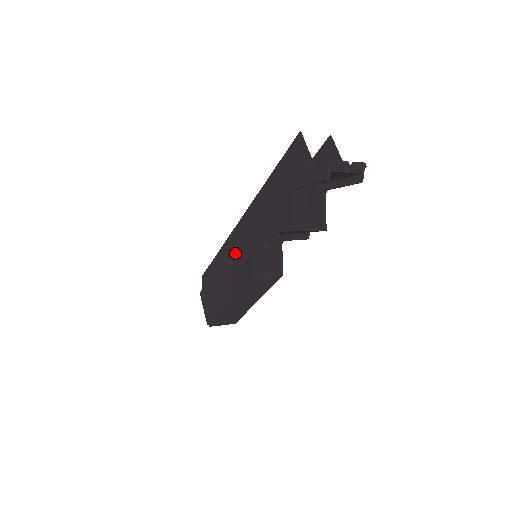
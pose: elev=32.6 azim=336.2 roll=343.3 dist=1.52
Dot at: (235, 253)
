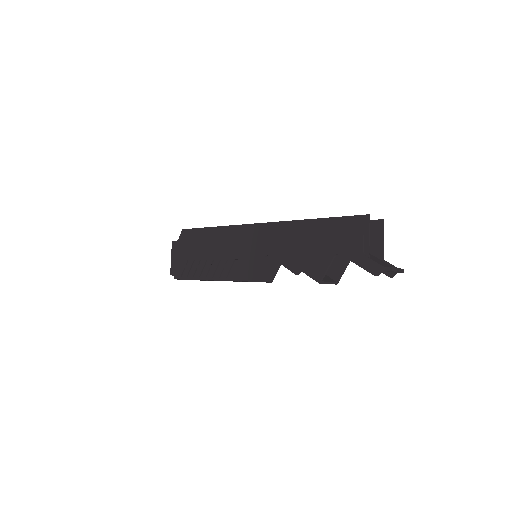
Dot at: (240, 246)
